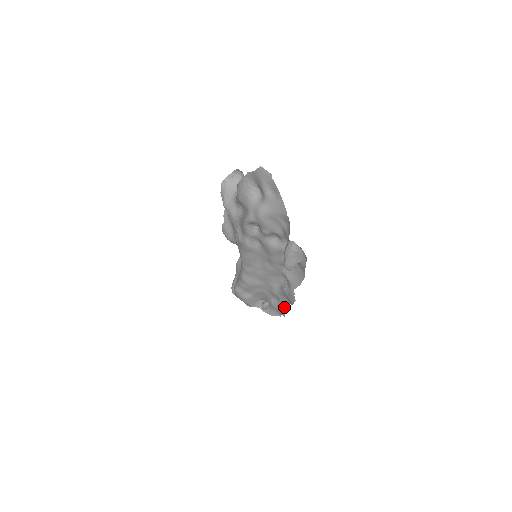
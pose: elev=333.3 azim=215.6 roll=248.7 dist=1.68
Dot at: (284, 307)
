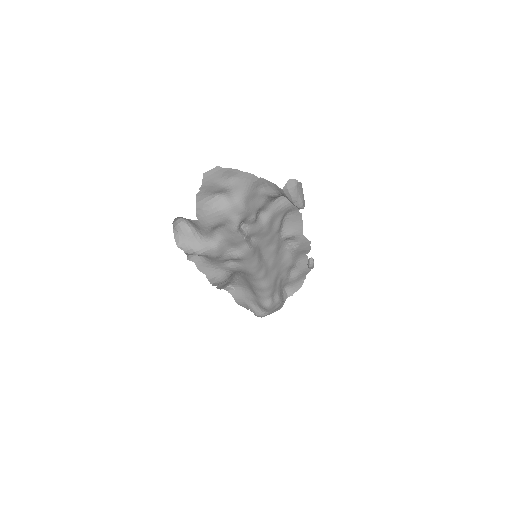
Dot at: (304, 265)
